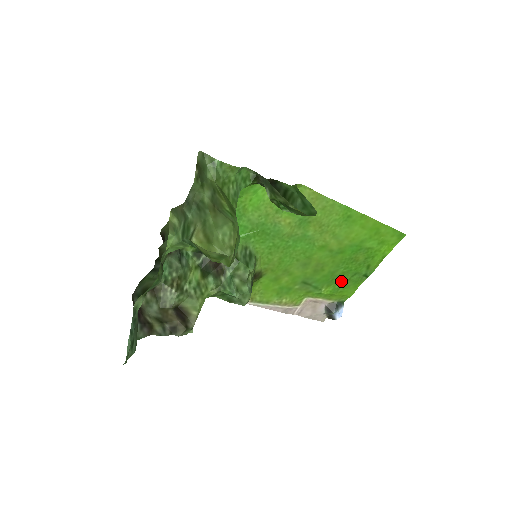
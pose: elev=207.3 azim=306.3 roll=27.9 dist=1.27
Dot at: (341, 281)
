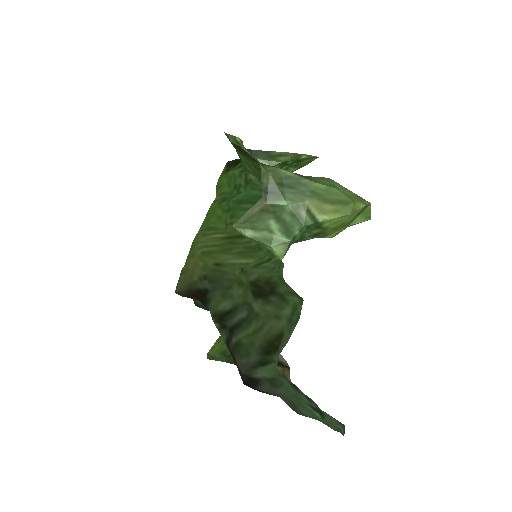
Dot at: occluded
